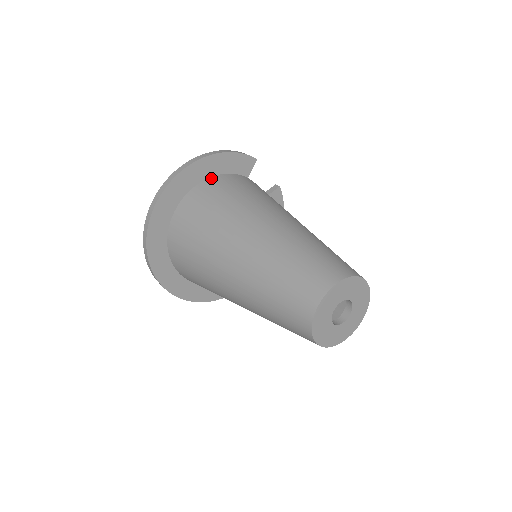
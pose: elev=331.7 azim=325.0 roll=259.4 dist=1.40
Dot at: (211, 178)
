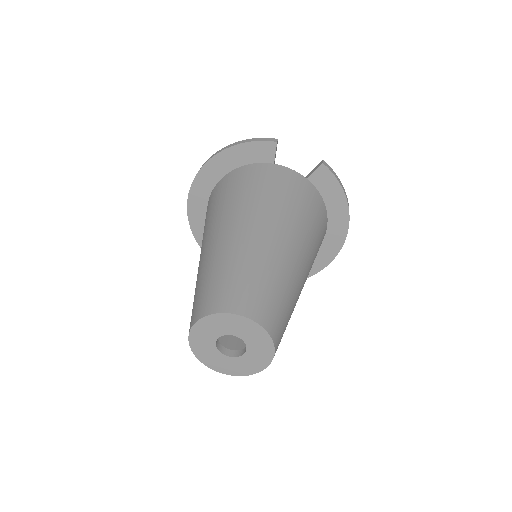
Dot at: (228, 174)
